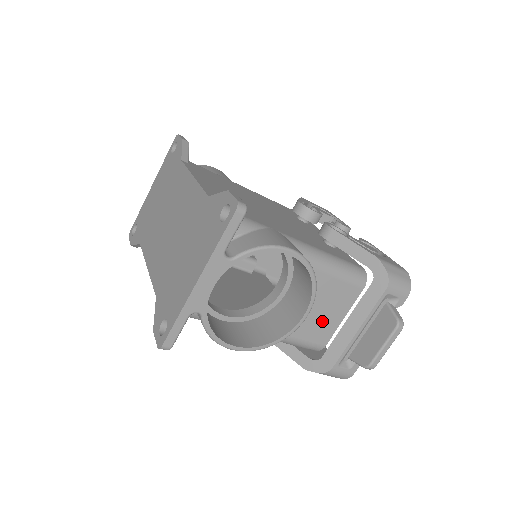
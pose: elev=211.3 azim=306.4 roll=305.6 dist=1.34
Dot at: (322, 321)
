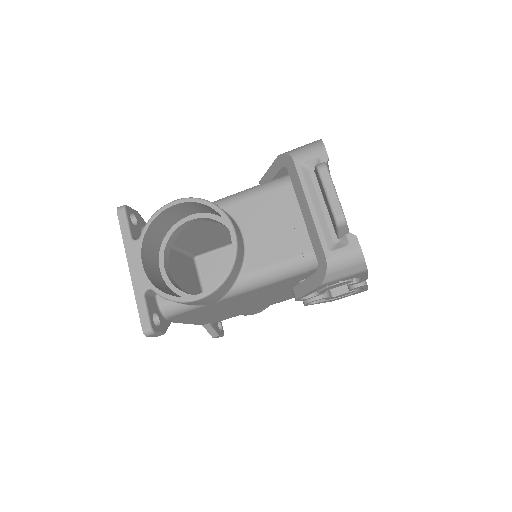
Dot at: (284, 233)
